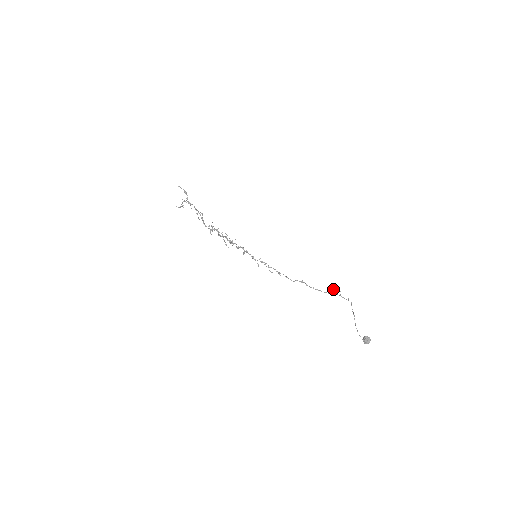
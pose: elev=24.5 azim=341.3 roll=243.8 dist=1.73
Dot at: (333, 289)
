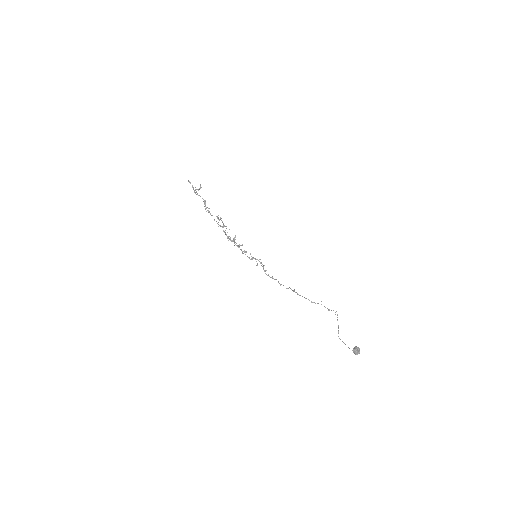
Dot at: occluded
